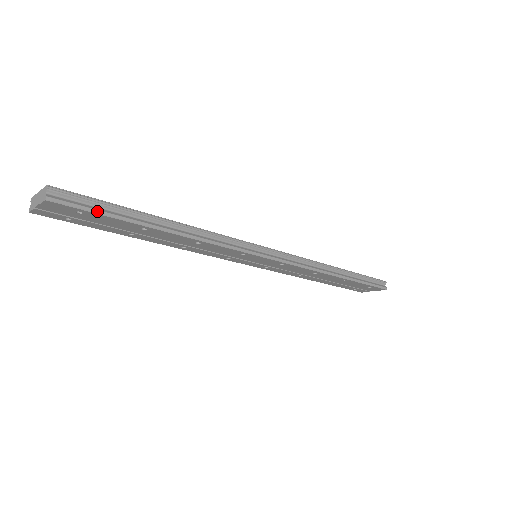
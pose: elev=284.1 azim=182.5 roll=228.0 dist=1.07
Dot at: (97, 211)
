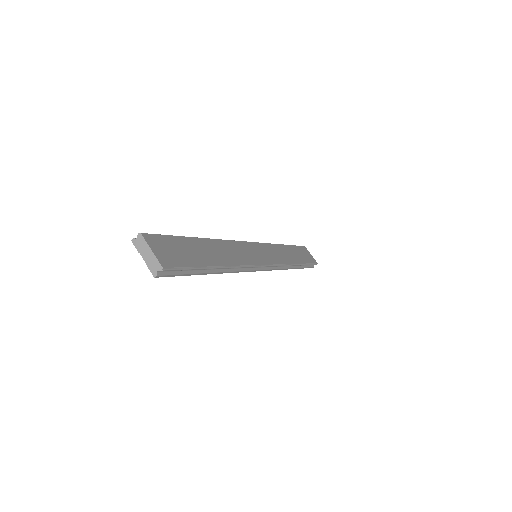
Dot at: (182, 275)
